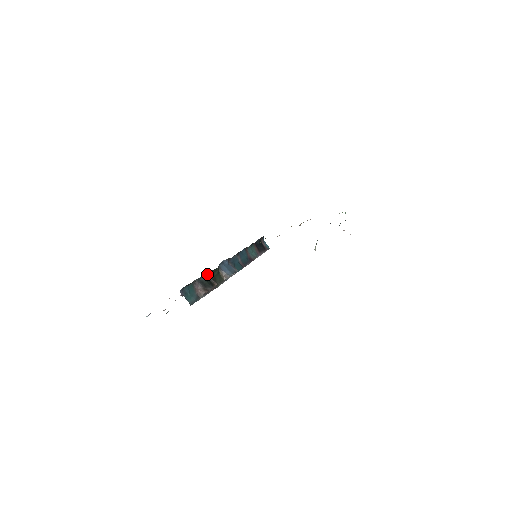
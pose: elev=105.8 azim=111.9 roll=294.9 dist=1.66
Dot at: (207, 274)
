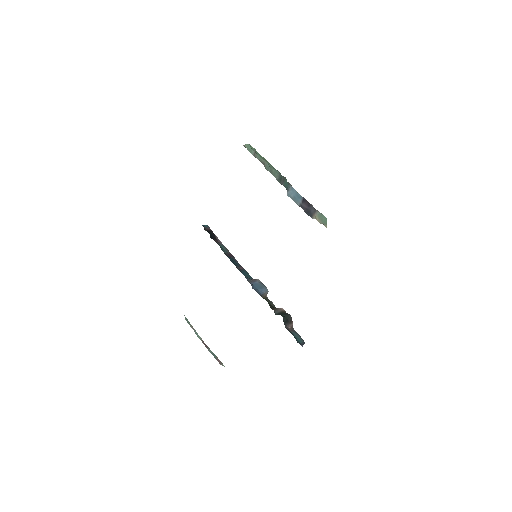
Dot at: occluded
